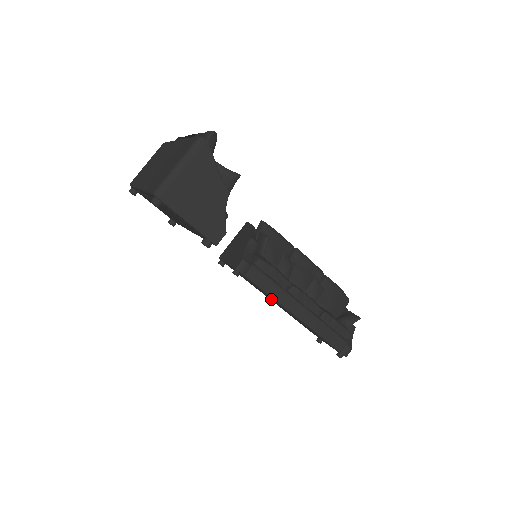
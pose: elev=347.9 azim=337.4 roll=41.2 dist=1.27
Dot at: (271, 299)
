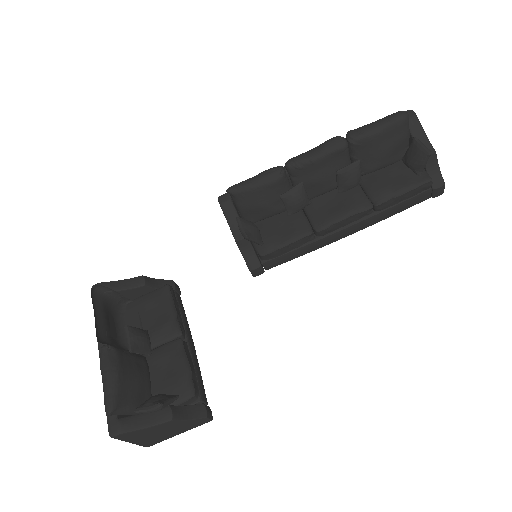
Dot at: occluded
